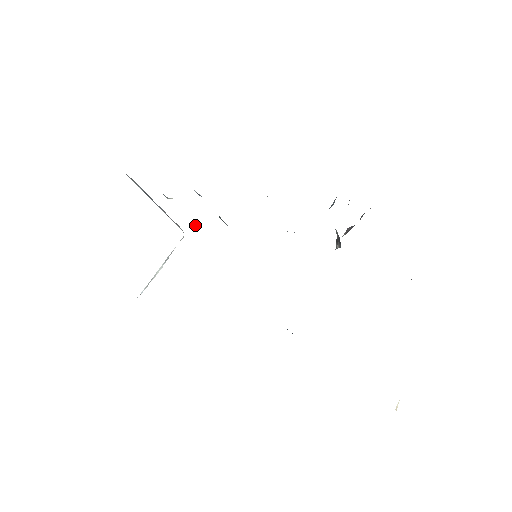
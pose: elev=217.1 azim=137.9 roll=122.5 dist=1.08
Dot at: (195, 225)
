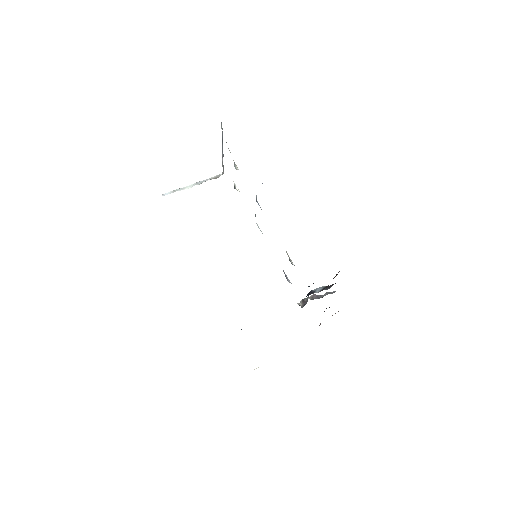
Dot at: occluded
